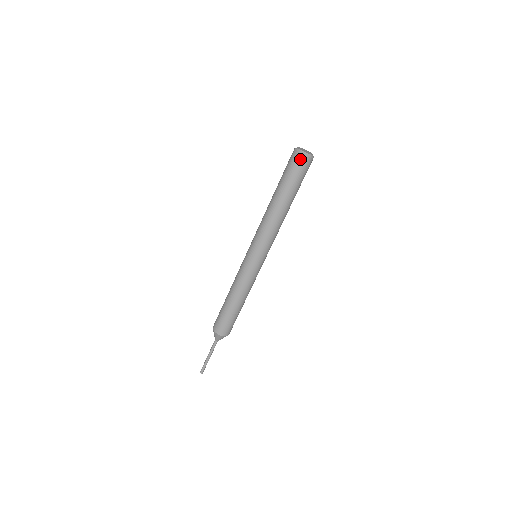
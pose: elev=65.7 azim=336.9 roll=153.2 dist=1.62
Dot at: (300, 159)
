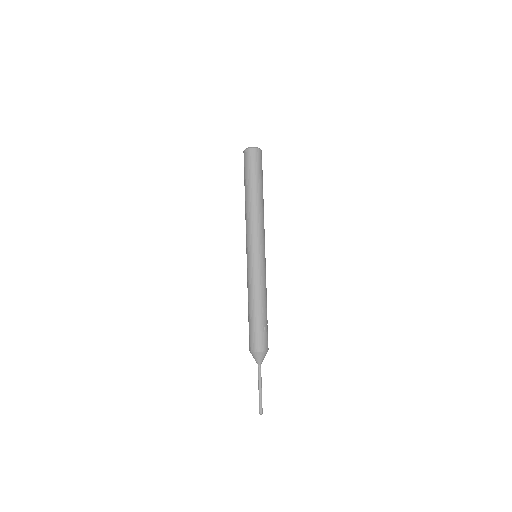
Dot at: (258, 153)
